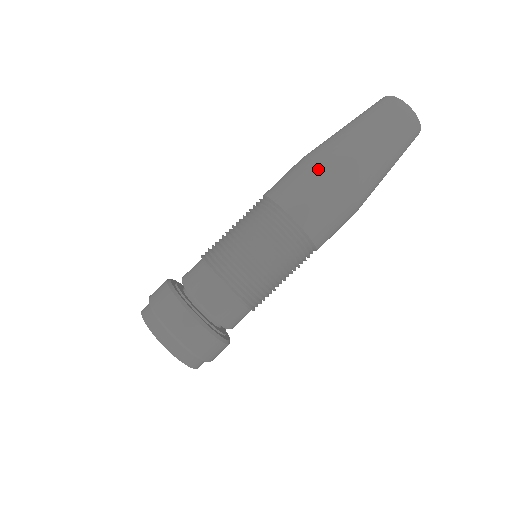
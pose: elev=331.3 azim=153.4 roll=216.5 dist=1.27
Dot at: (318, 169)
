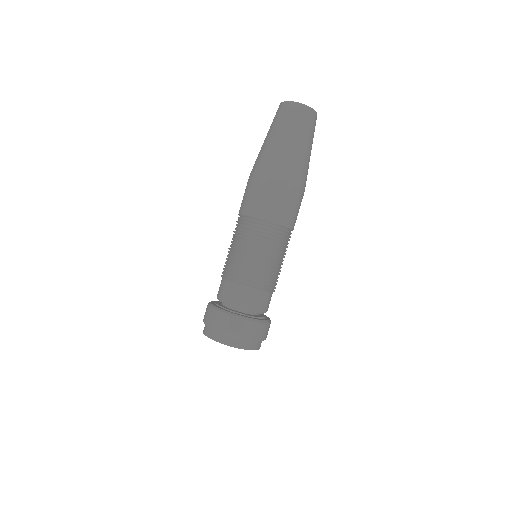
Dot at: (263, 179)
